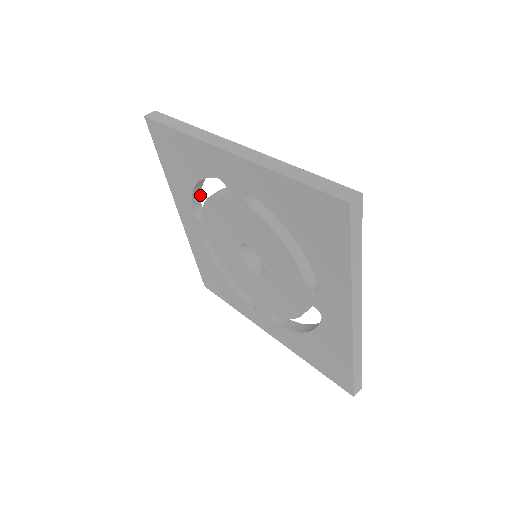
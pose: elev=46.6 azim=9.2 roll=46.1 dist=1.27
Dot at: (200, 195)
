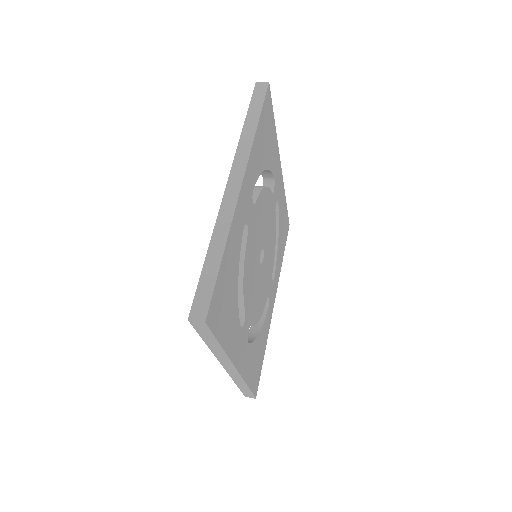
Dot at: (271, 173)
